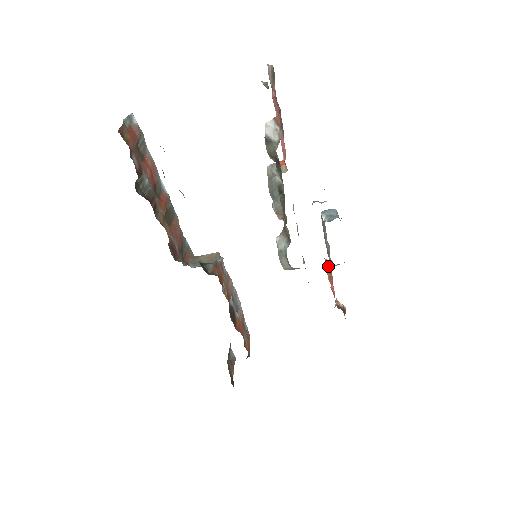
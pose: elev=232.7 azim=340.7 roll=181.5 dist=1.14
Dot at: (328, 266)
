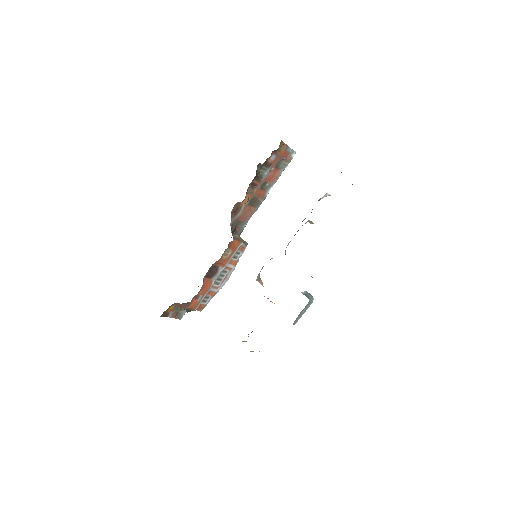
Dot at: occluded
